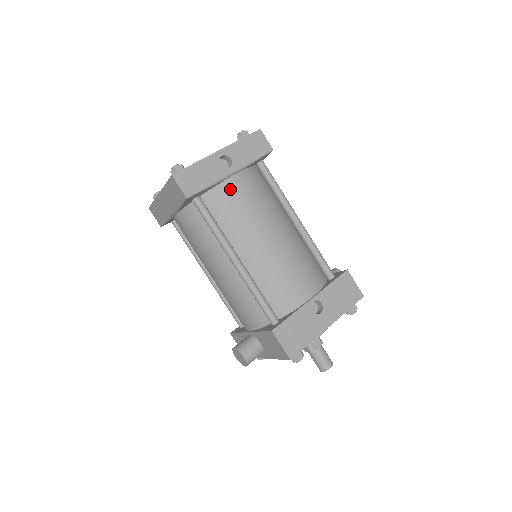
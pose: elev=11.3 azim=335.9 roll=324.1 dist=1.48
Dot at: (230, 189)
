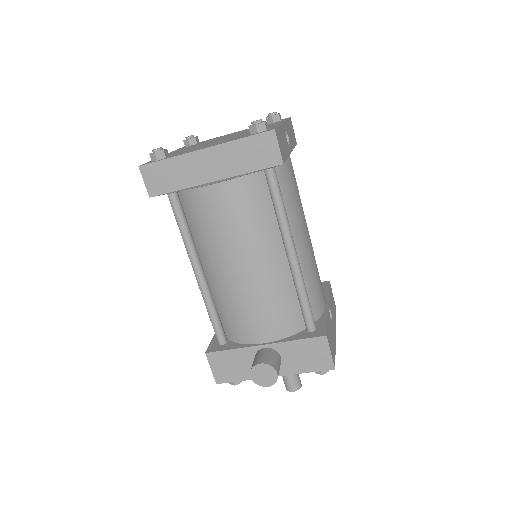
Dot at: (290, 169)
